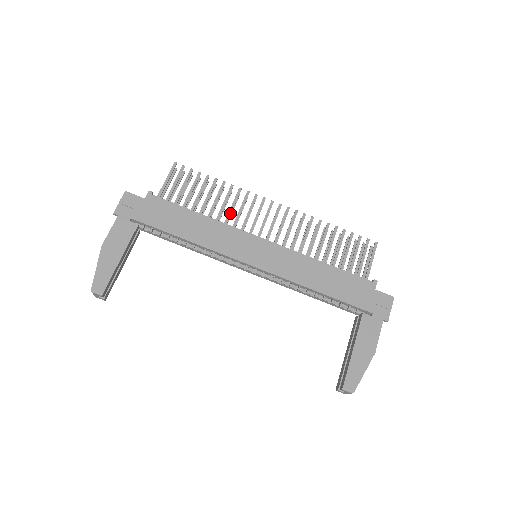
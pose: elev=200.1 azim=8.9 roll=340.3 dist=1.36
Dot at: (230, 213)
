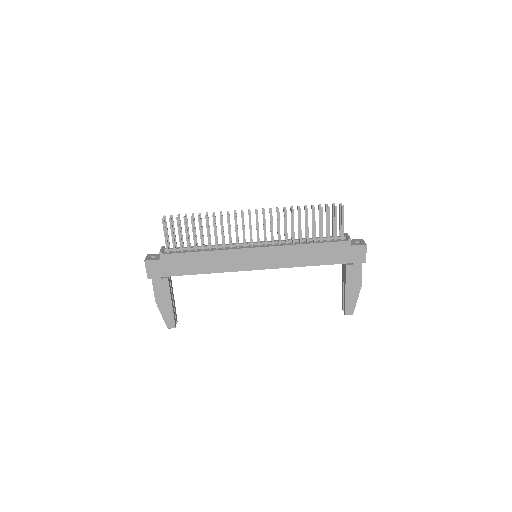
Dot at: (223, 238)
